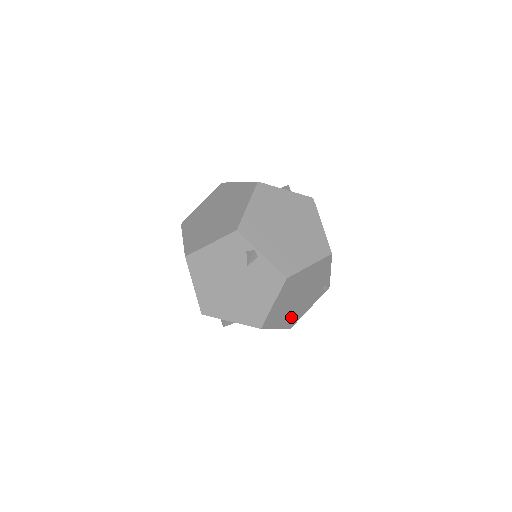
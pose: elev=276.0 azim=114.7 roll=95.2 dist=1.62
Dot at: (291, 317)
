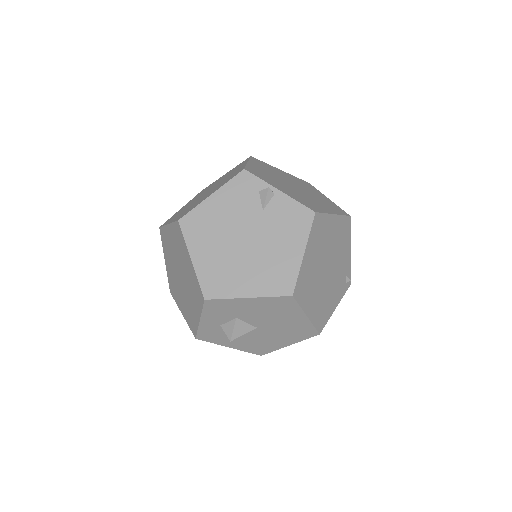
Dot at: (320, 307)
